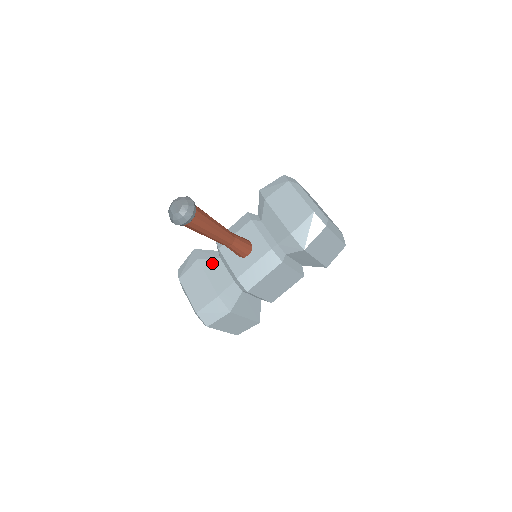
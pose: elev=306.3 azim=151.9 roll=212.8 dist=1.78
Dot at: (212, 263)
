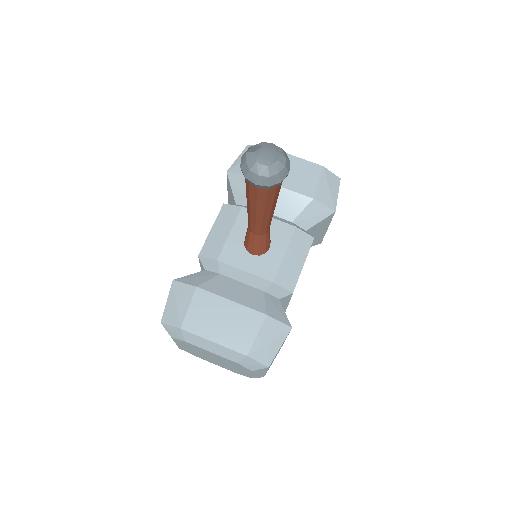
Dot at: (218, 283)
